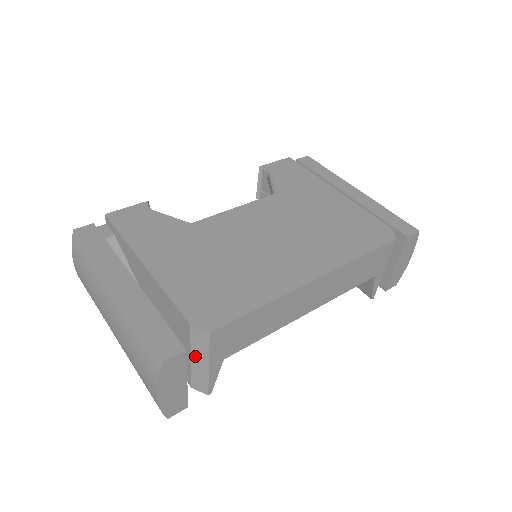
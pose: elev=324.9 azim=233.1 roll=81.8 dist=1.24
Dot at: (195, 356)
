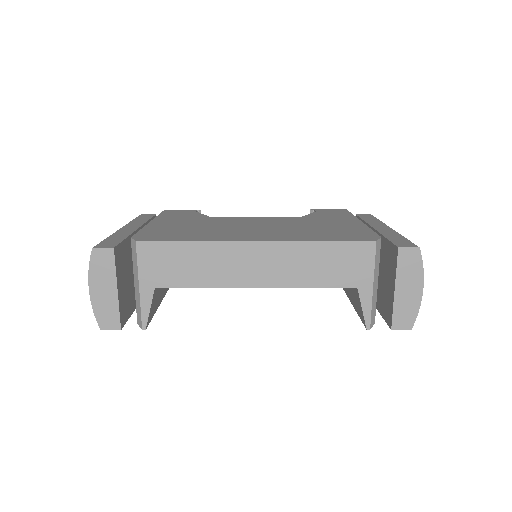
Dot at: (135, 277)
